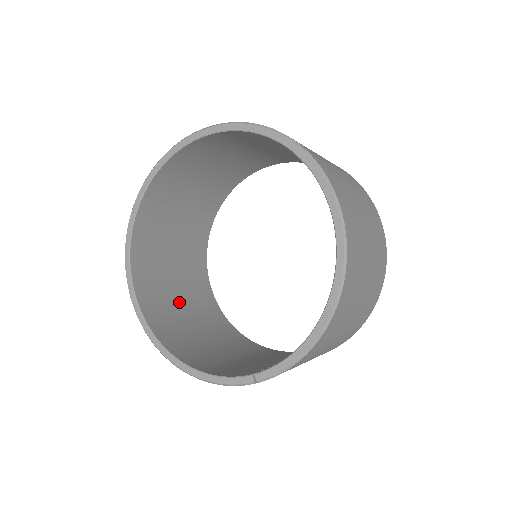
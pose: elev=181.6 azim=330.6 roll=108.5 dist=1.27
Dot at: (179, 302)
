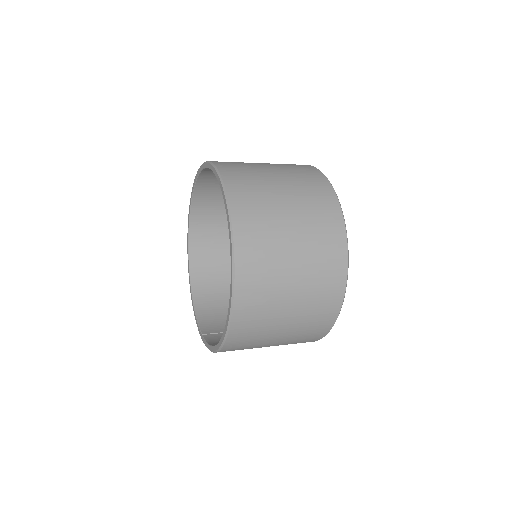
Dot at: (229, 243)
